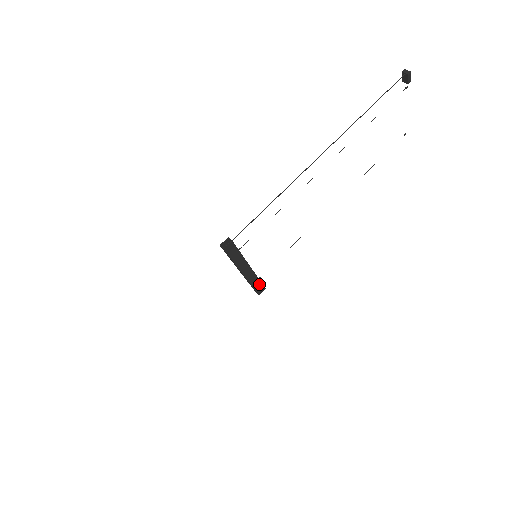
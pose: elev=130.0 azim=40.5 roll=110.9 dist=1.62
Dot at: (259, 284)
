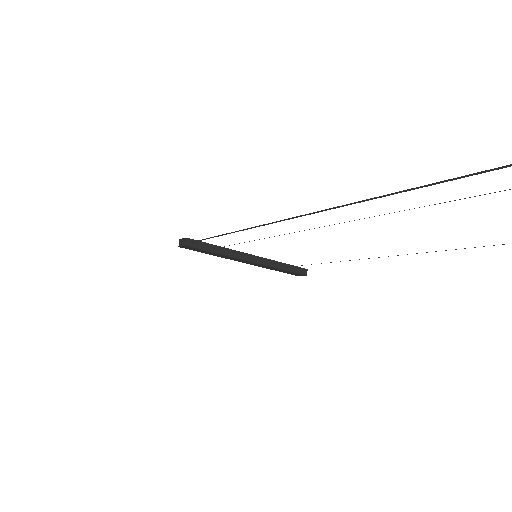
Dot at: (288, 271)
